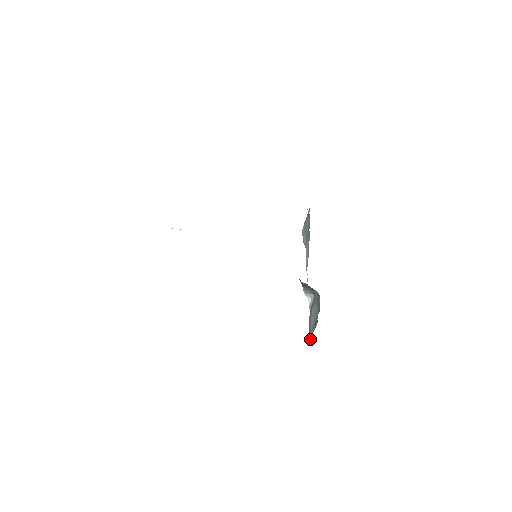
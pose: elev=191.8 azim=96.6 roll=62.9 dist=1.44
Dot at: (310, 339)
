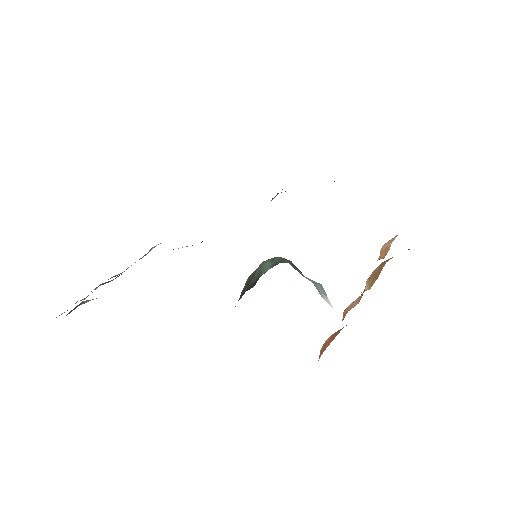
Dot at: occluded
